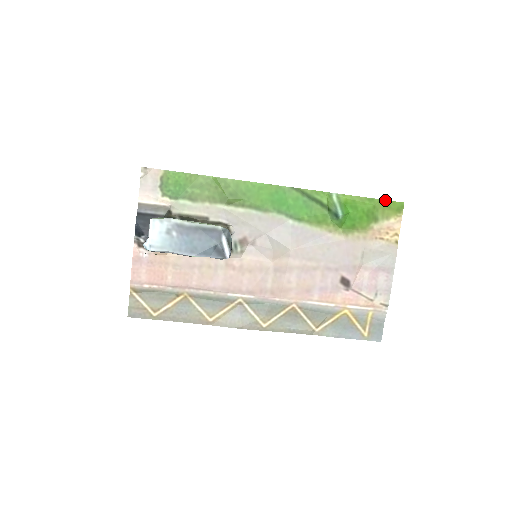
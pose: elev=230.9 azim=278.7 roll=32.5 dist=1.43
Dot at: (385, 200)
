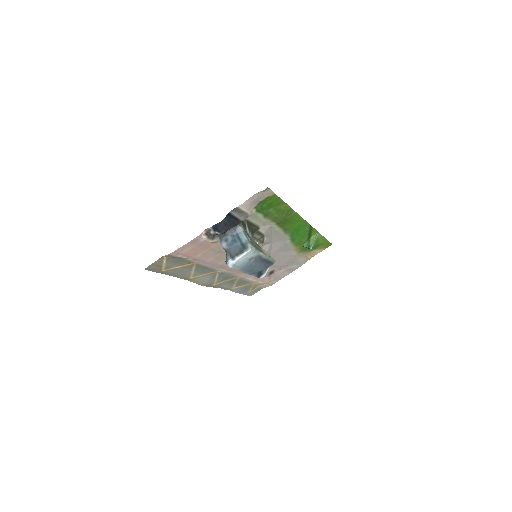
Dot at: (329, 242)
